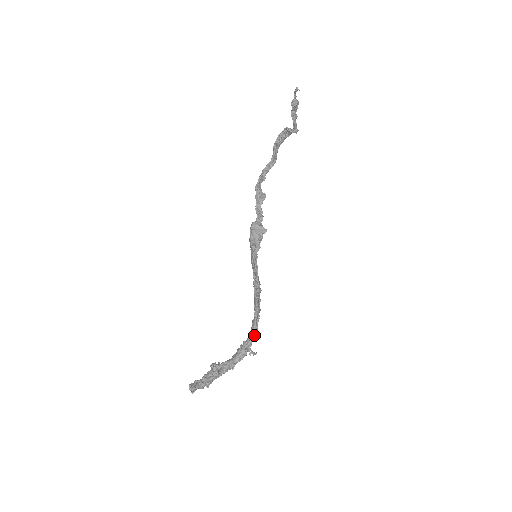
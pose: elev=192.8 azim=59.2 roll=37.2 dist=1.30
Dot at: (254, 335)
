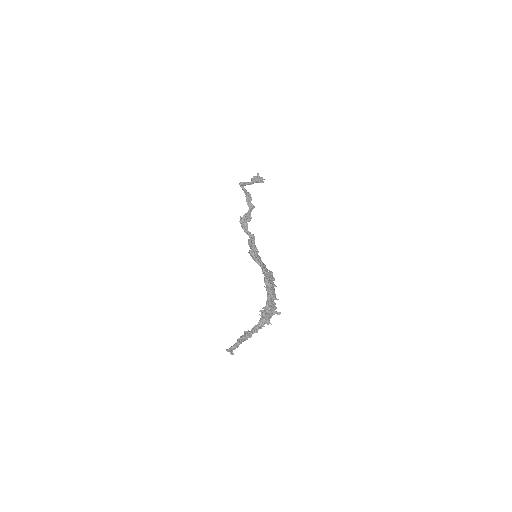
Dot at: (269, 299)
